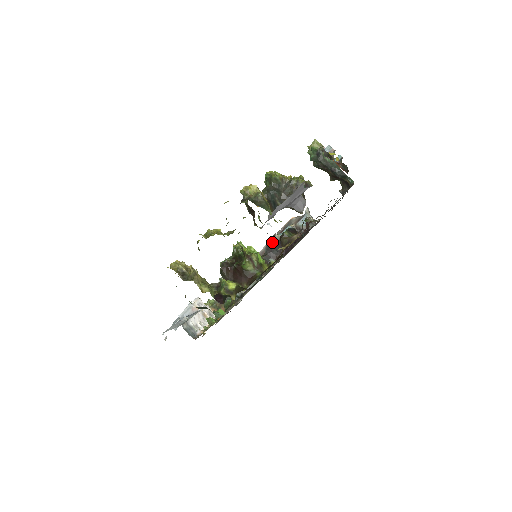
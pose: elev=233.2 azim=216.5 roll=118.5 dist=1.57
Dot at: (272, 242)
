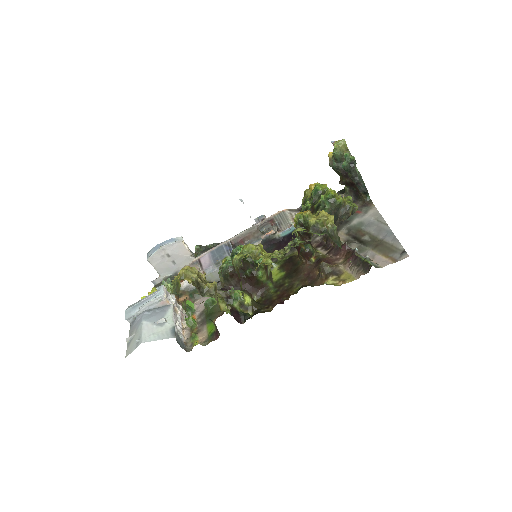
Dot at: (270, 239)
